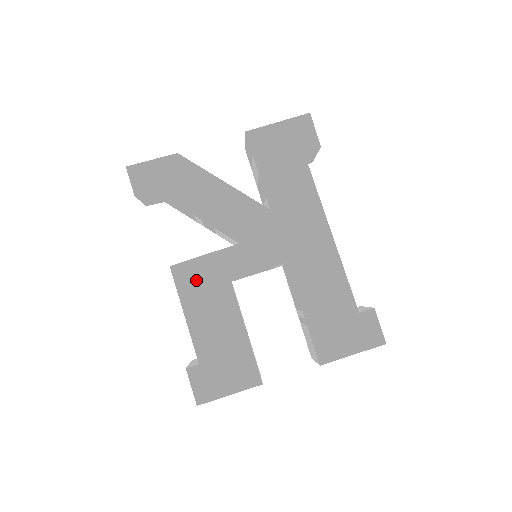
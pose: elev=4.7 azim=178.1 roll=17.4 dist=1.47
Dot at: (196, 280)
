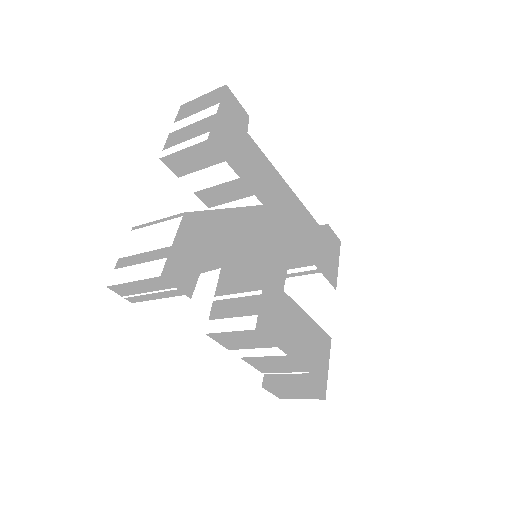
Dot at: (272, 318)
